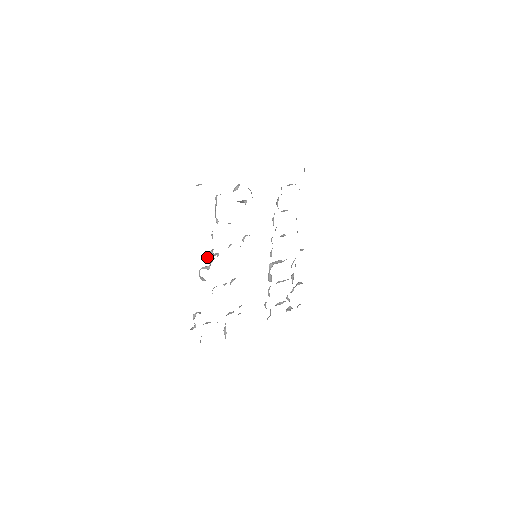
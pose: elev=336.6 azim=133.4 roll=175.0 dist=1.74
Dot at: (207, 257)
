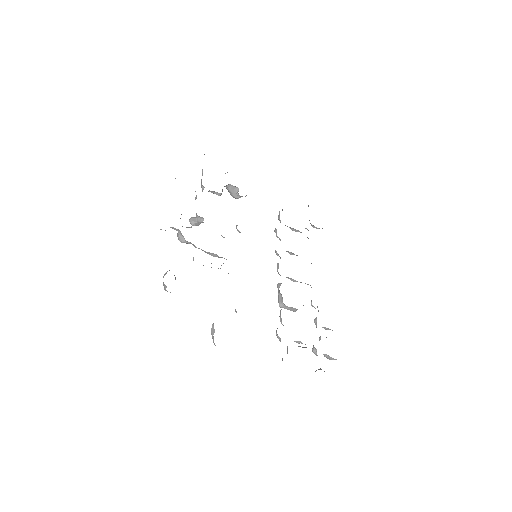
Dot at: (190, 222)
